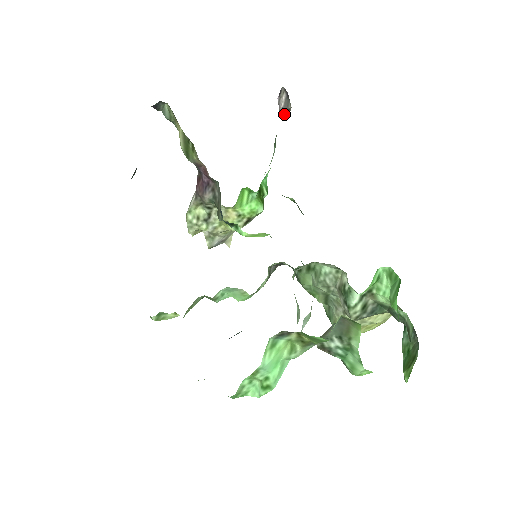
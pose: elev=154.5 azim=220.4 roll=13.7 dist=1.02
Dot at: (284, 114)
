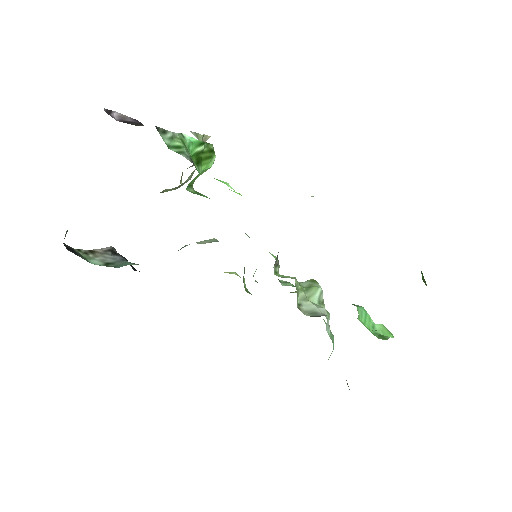
Dot at: (140, 123)
